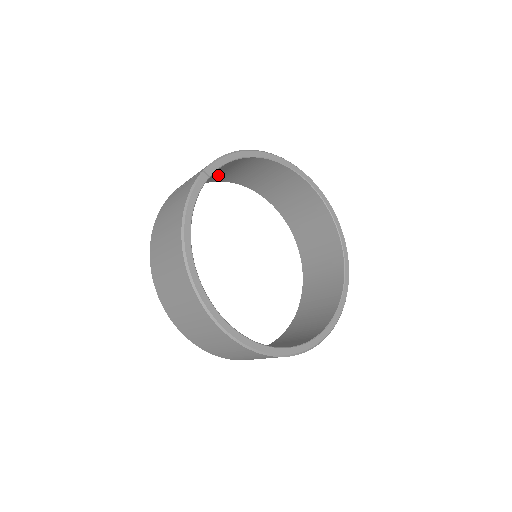
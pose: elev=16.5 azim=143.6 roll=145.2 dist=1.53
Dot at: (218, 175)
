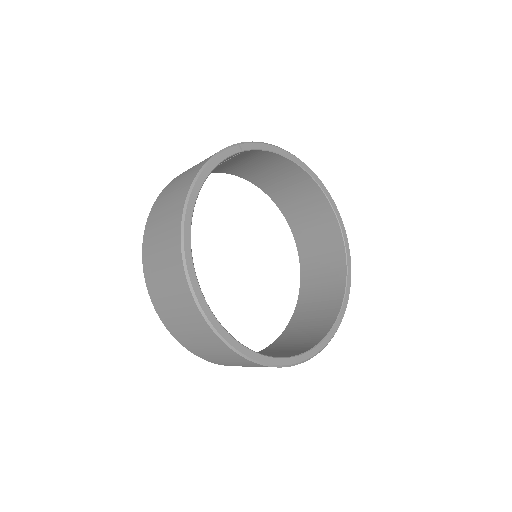
Dot at: (250, 170)
